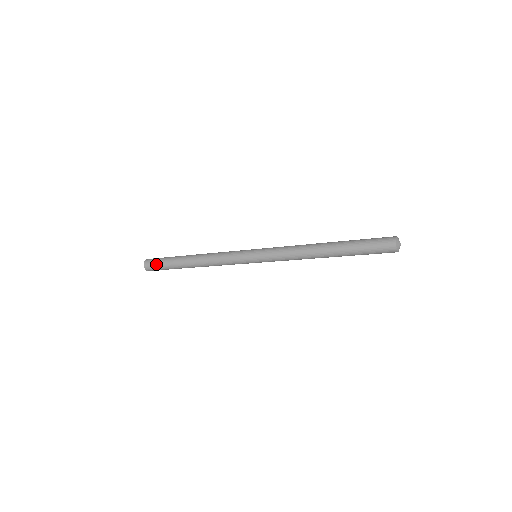
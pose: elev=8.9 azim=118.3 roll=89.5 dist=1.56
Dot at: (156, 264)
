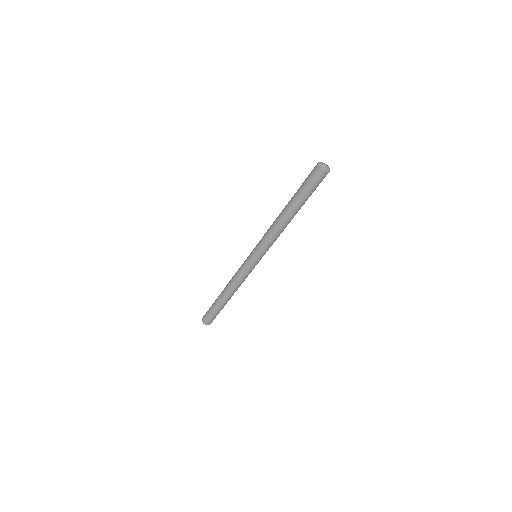
Dot at: (207, 314)
